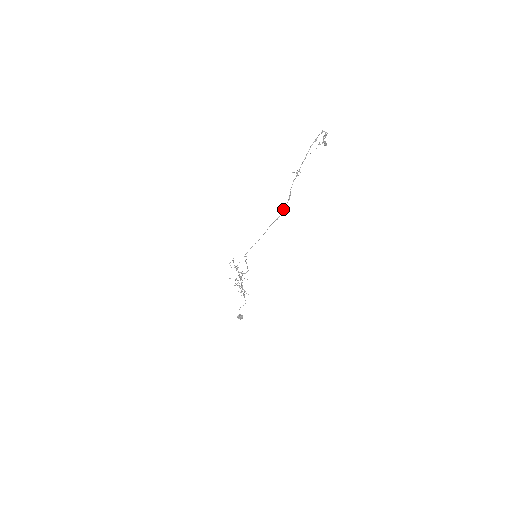
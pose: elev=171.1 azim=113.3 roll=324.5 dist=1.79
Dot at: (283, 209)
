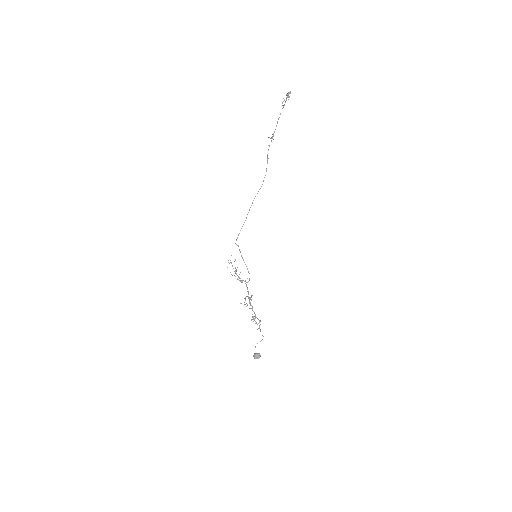
Dot at: occluded
